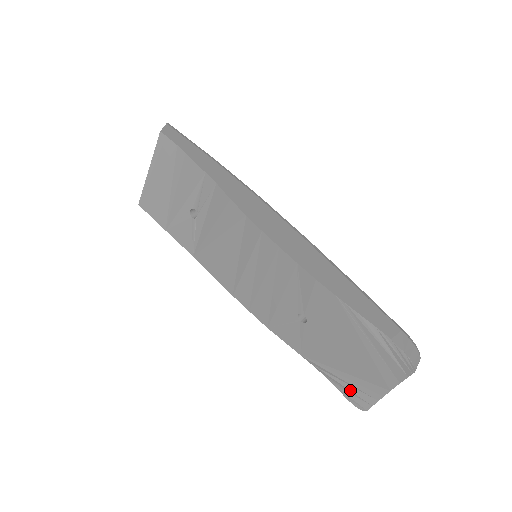
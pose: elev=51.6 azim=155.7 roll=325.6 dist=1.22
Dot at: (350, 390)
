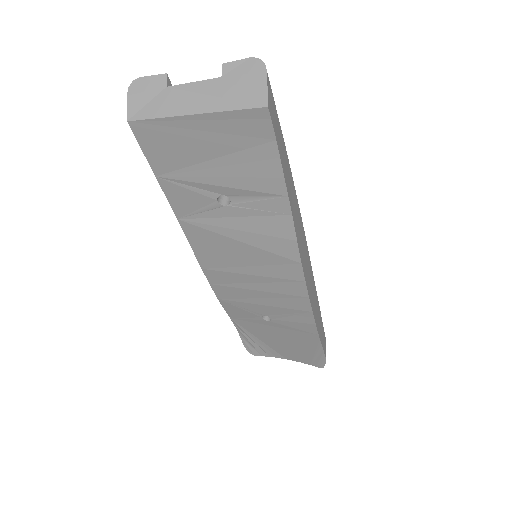
Dot at: (253, 345)
